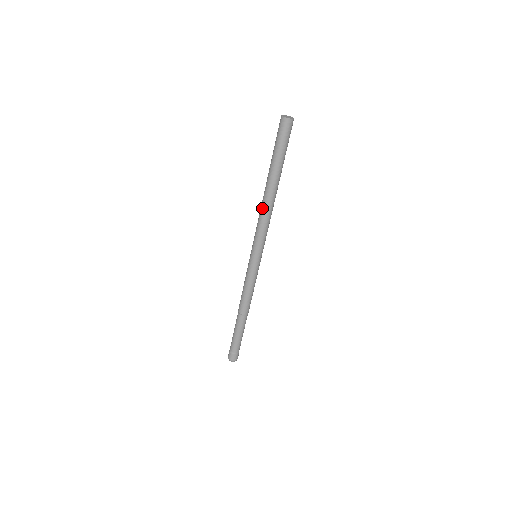
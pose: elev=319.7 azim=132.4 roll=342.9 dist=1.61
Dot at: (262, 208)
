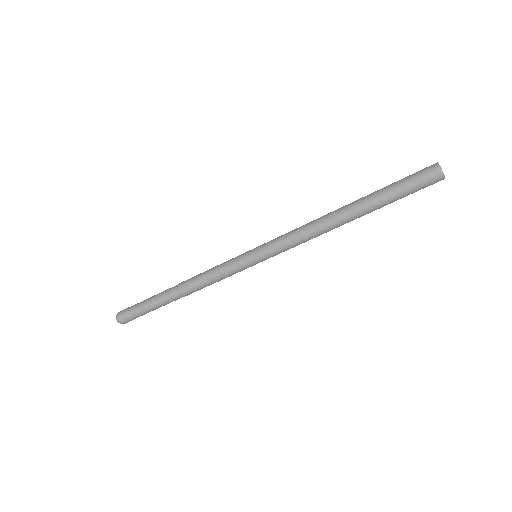
Dot at: (316, 221)
